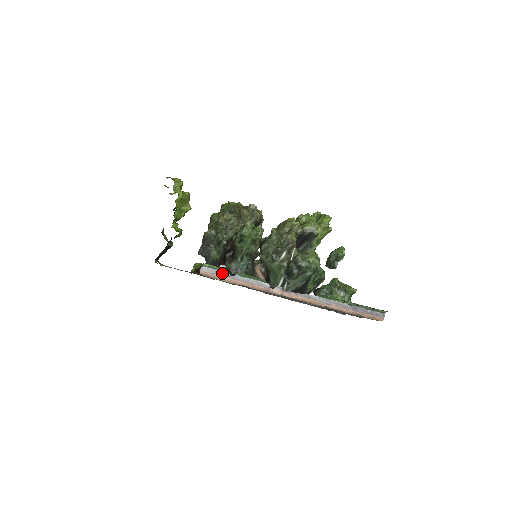
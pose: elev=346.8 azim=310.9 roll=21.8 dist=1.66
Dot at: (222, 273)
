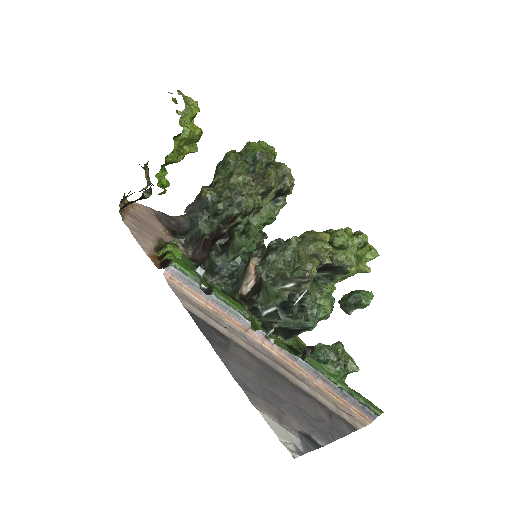
Dot at: (194, 285)
